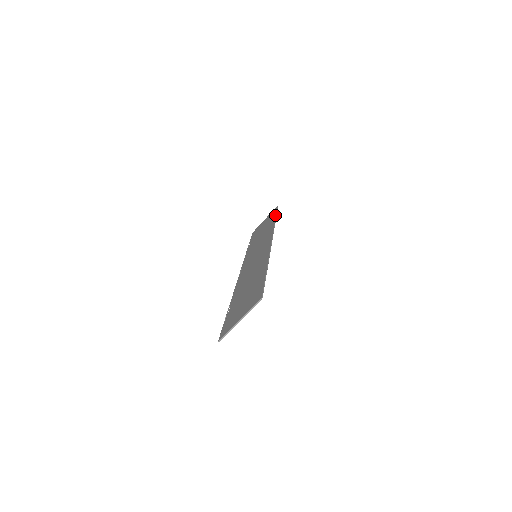
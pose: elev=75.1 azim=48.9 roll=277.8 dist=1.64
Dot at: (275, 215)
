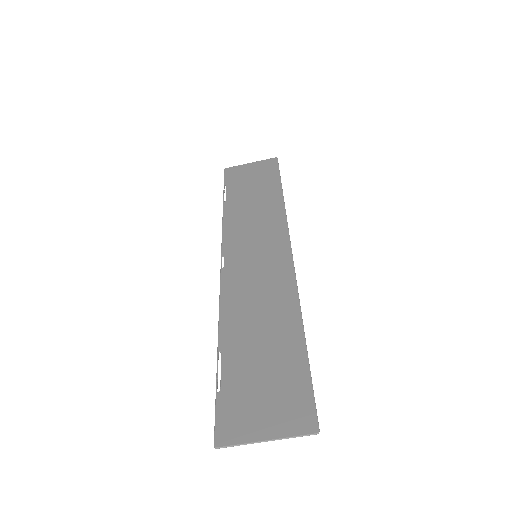
Dot at: (279, 182)
